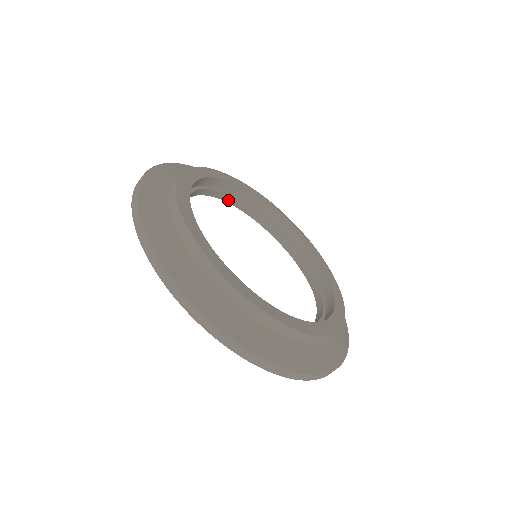
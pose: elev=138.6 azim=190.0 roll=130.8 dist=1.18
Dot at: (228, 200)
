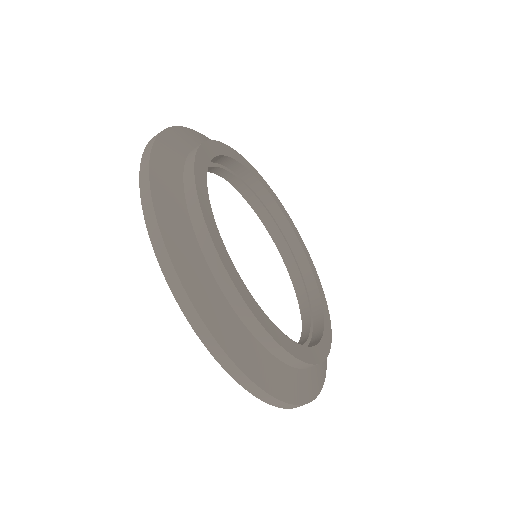
Dot at: (213, 171)
